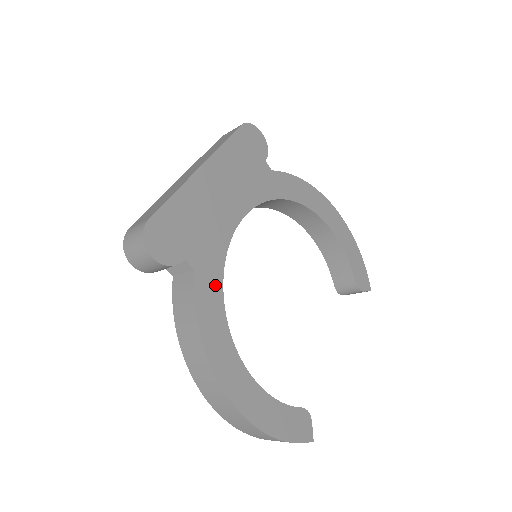
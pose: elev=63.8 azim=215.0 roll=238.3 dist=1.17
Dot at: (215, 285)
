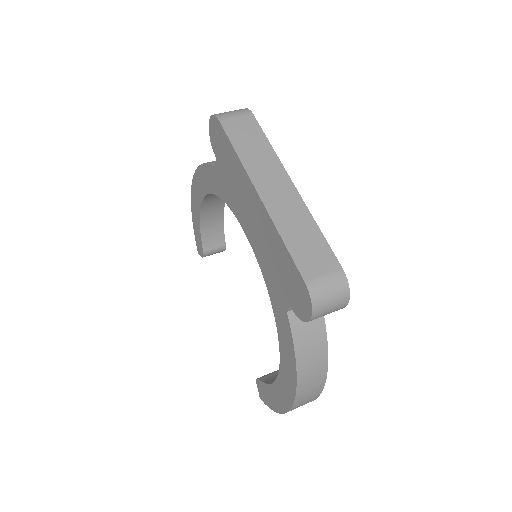
Dot at: occluded
